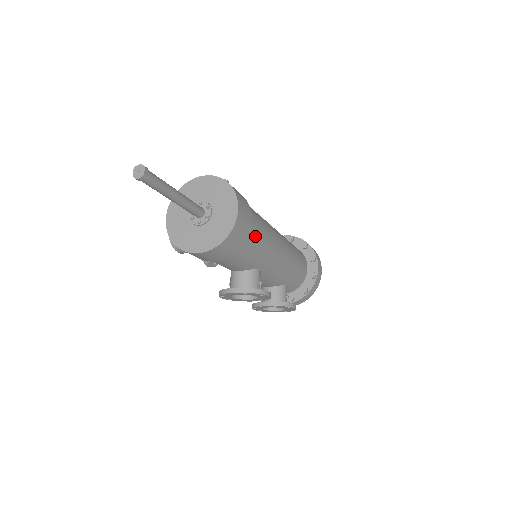
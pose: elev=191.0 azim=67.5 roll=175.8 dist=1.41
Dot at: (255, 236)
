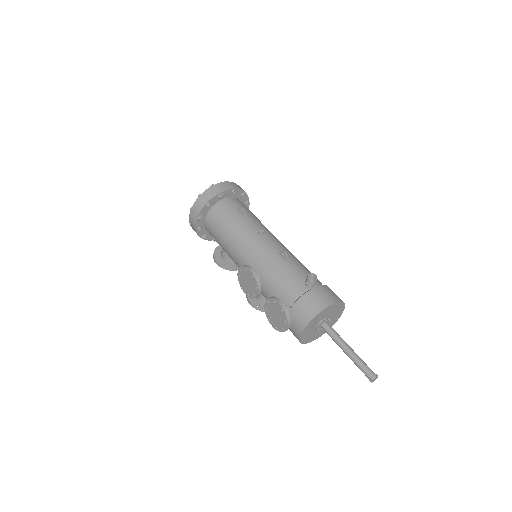
Dot at: occluded
